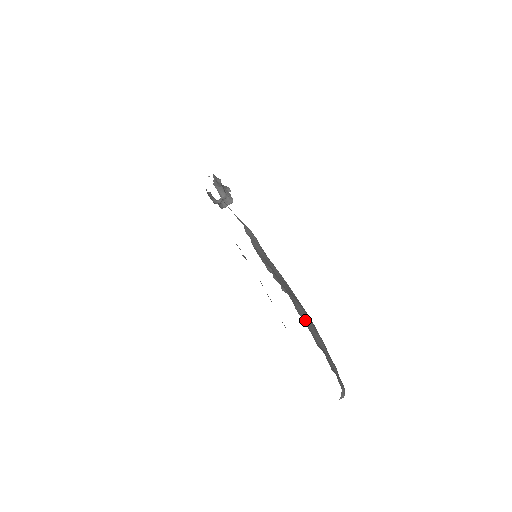
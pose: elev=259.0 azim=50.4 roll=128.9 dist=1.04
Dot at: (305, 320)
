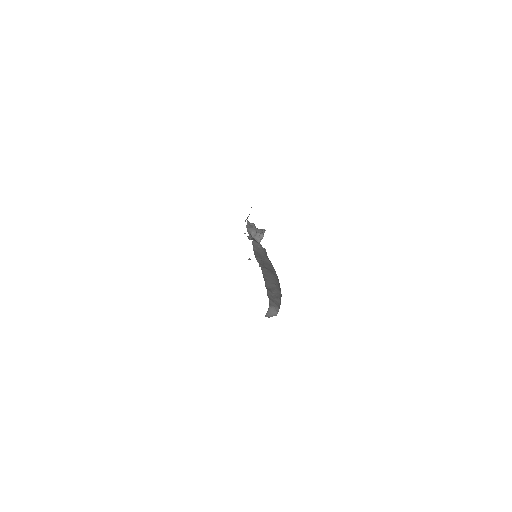
Dot at: (267, 278)
